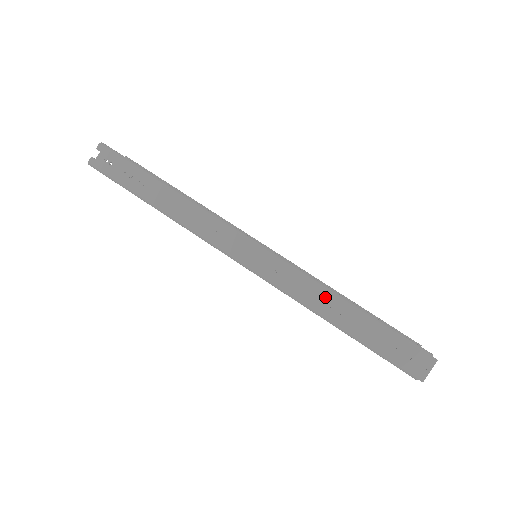
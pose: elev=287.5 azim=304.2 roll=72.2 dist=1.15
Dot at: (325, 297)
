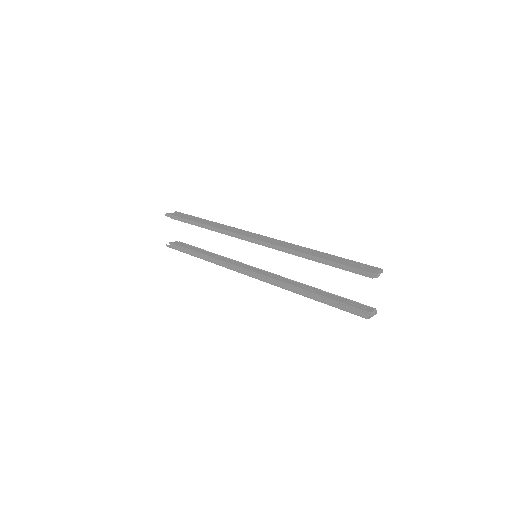
Dot at: (304, 249)
